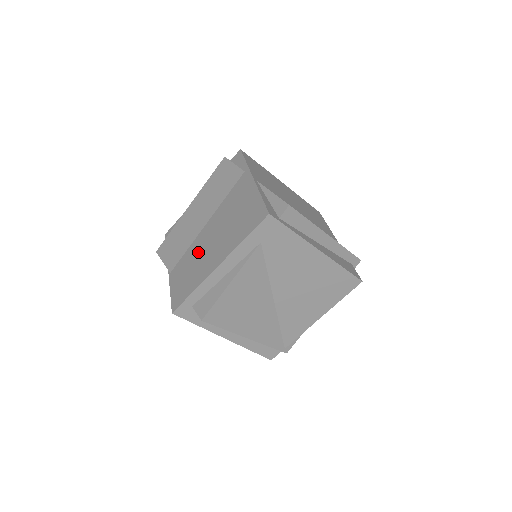
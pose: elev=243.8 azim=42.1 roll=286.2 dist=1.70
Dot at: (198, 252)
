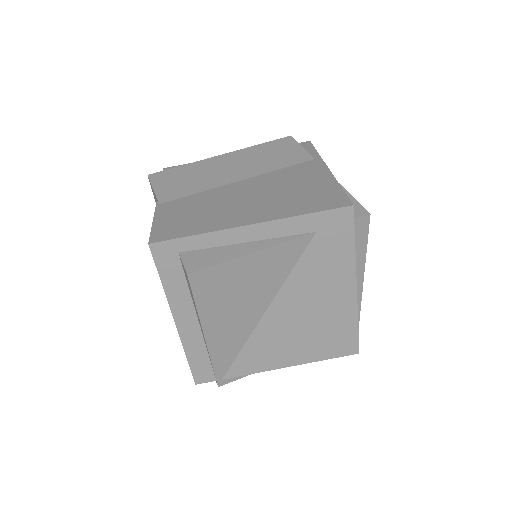
Dot at: (218, 200)
